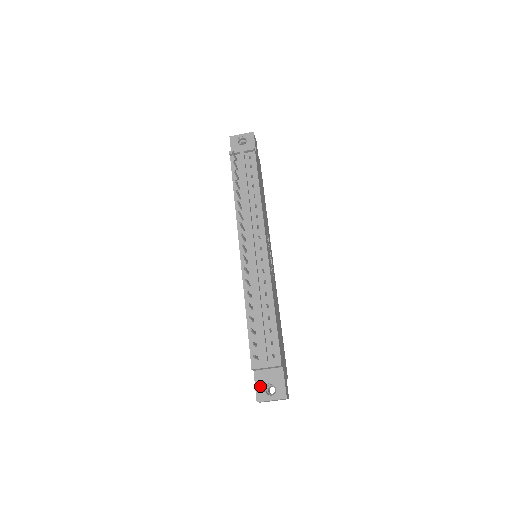
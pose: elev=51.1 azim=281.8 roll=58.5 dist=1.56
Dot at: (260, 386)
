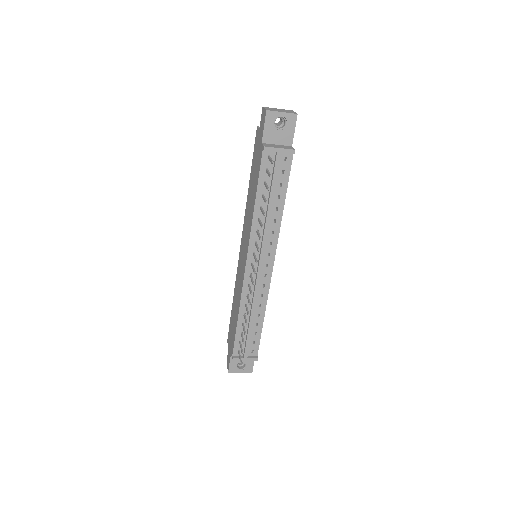
Dot at: (234, 363)
